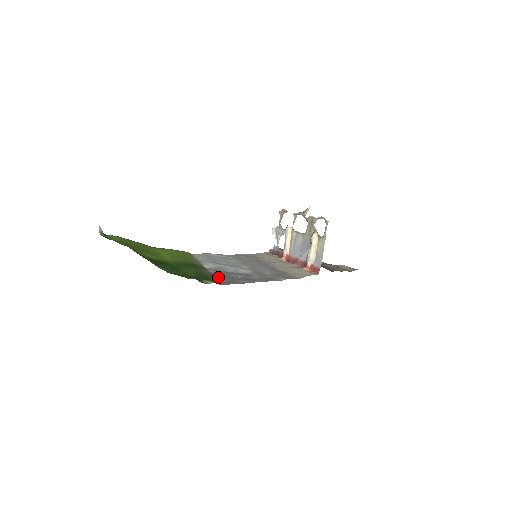
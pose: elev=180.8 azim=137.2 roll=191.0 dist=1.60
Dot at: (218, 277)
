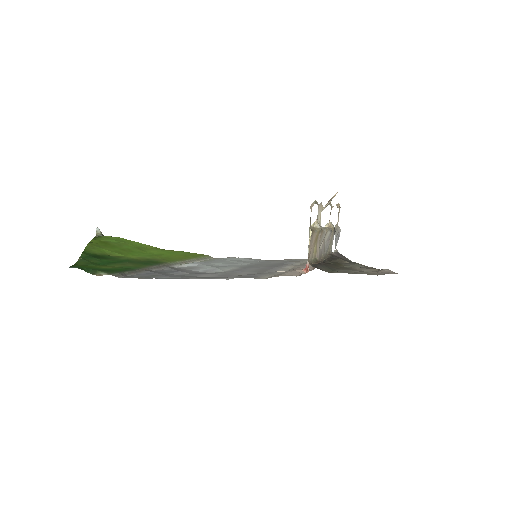
Dot at: (146, 272)
